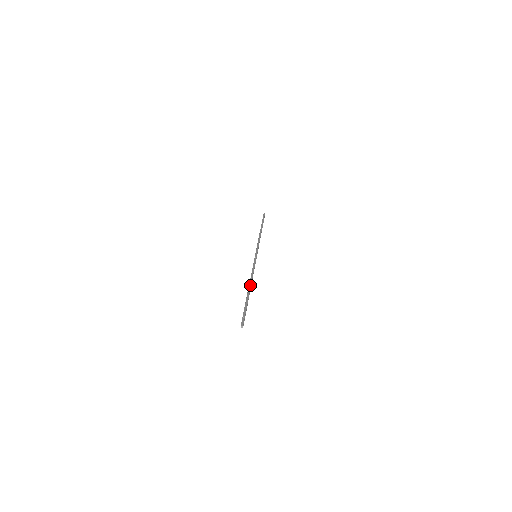
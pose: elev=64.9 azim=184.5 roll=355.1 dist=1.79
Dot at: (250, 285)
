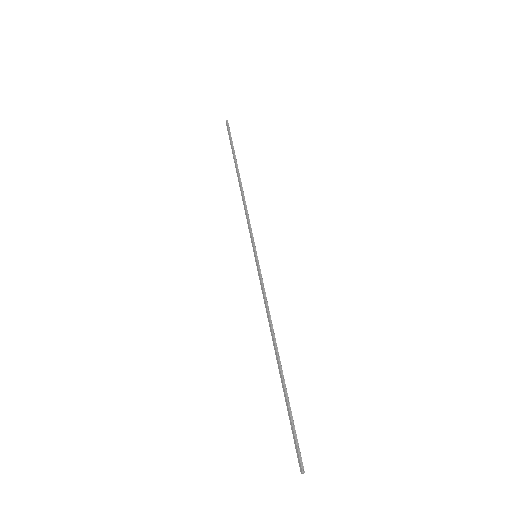
Dot at: (275, 350)
